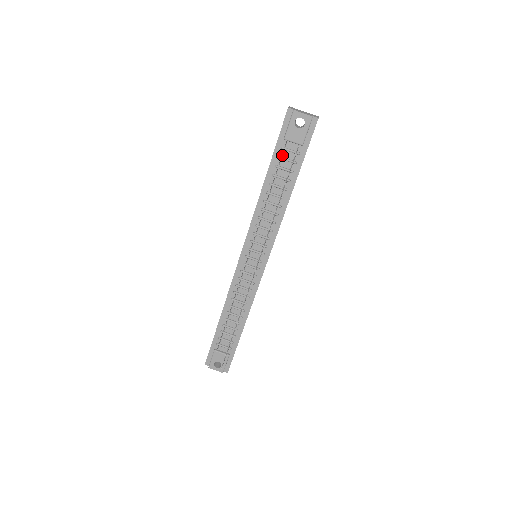
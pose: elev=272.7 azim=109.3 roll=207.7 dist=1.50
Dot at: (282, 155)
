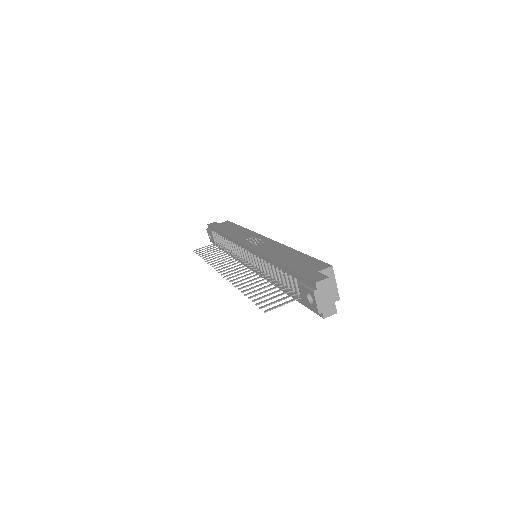
Dot at: occluded
